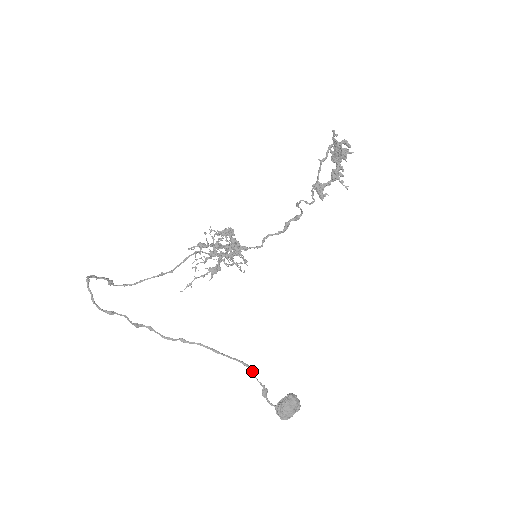
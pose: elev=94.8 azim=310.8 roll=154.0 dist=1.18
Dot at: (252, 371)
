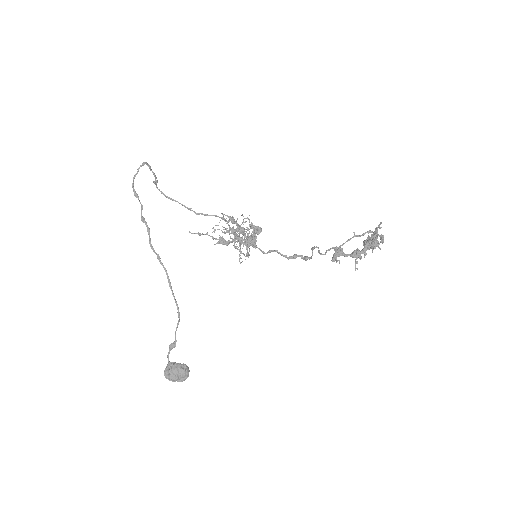
Dot at: occluded
